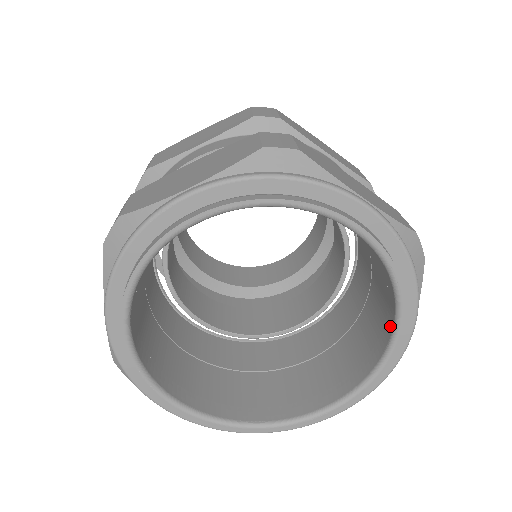
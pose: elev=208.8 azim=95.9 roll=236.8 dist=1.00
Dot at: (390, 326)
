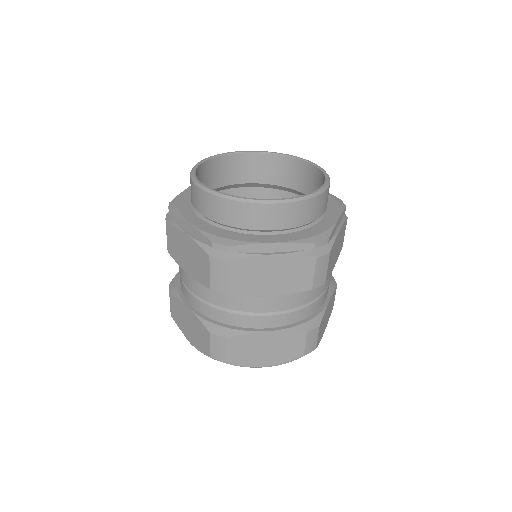
Dot at: occluded
